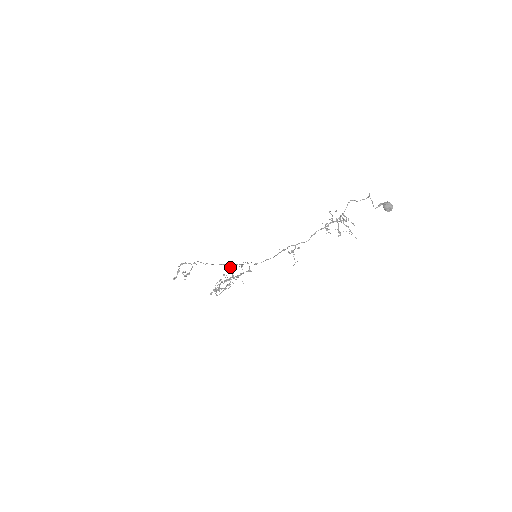
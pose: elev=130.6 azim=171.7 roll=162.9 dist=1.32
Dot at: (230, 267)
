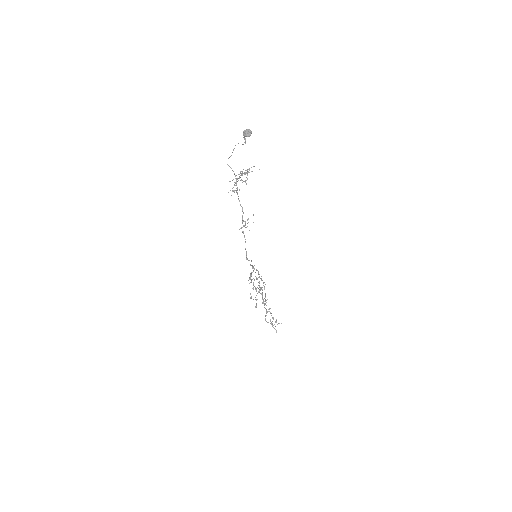
Dot at: occluded
